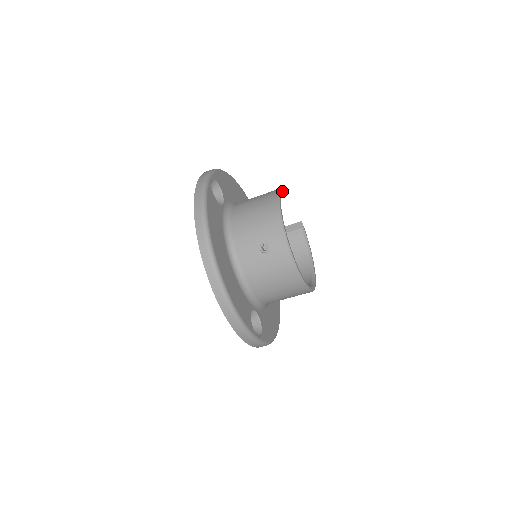
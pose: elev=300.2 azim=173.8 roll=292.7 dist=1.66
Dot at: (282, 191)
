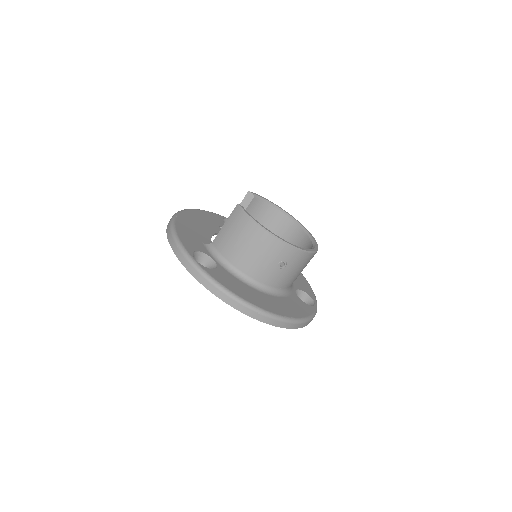
Dot at: (241, 206)
